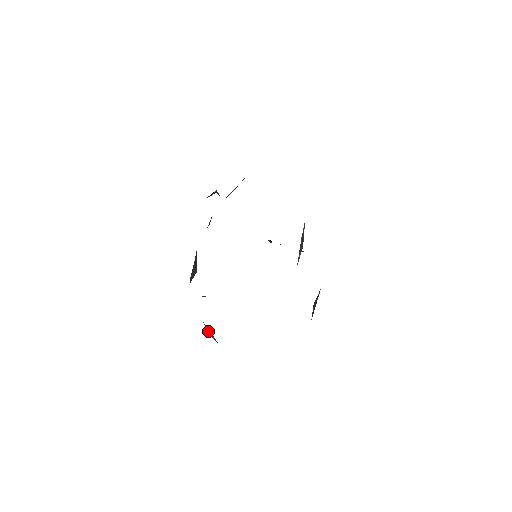
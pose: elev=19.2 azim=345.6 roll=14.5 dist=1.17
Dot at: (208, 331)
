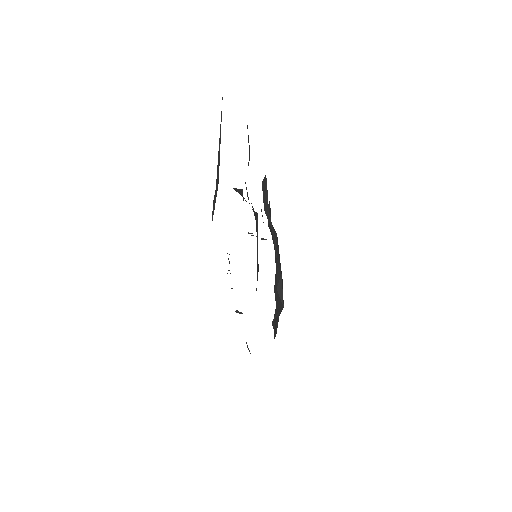
Dot at: (247, 346)
